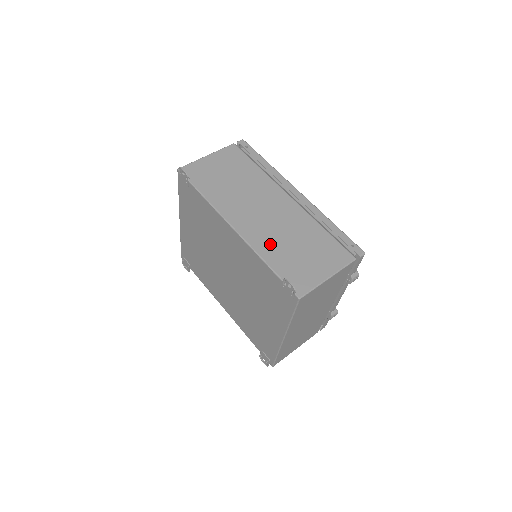
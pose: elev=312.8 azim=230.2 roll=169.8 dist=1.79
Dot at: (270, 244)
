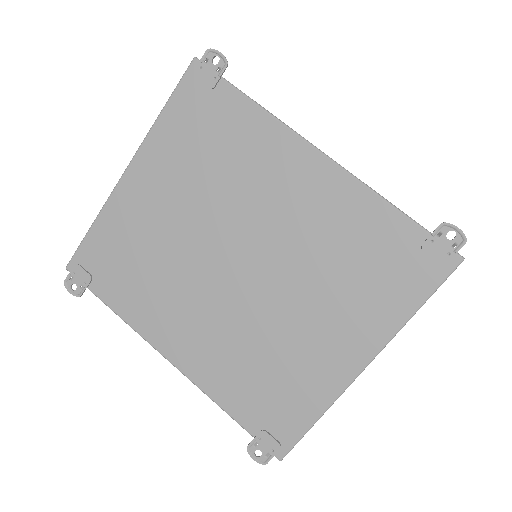
Dot at: occluded
